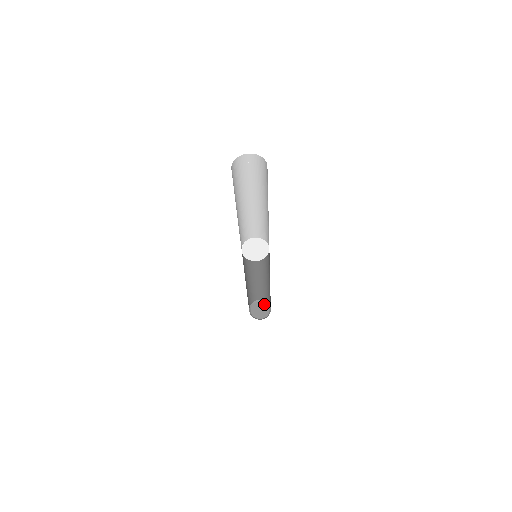
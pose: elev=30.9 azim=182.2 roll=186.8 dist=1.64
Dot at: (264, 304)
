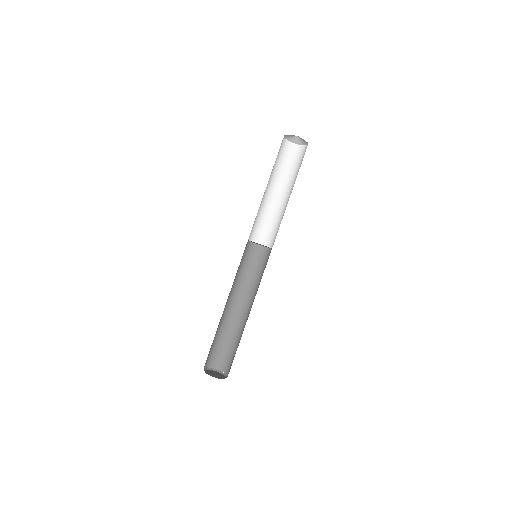
Dot at: (224, 376)
